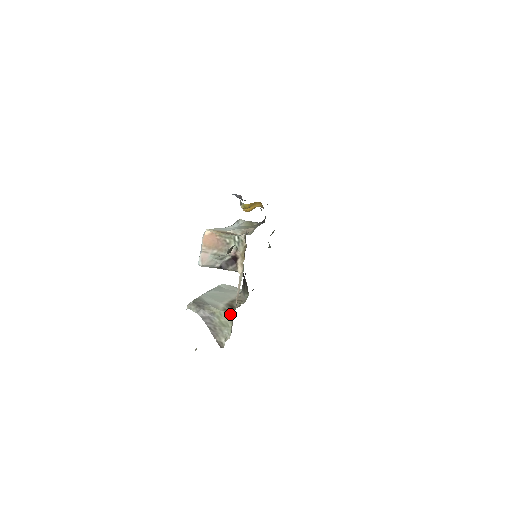
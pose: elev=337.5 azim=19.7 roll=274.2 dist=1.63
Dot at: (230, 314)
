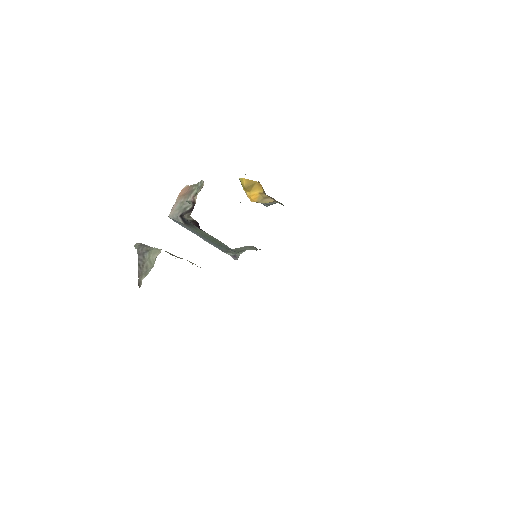
Dot at: (160, 251)
